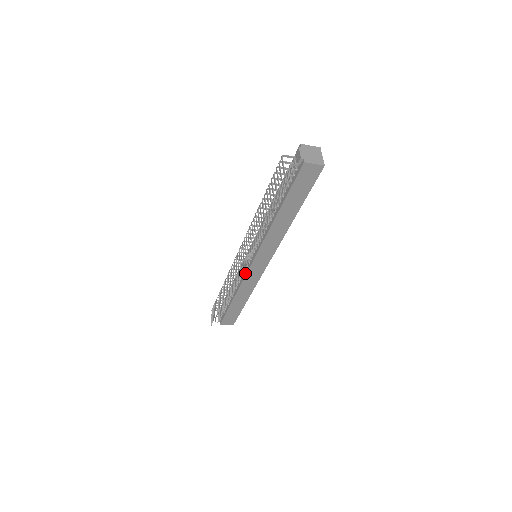
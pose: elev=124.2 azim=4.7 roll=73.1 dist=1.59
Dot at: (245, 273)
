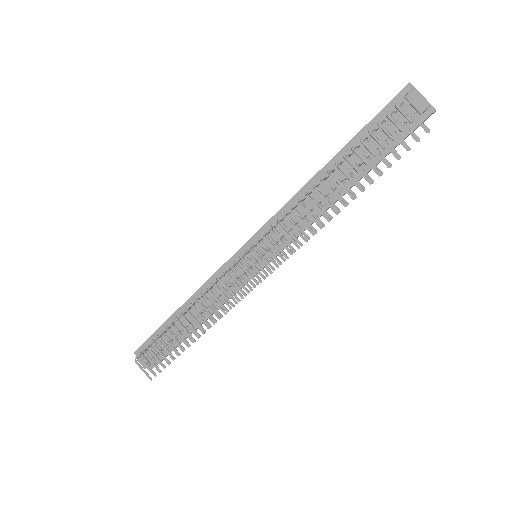
Dot at: occluded
